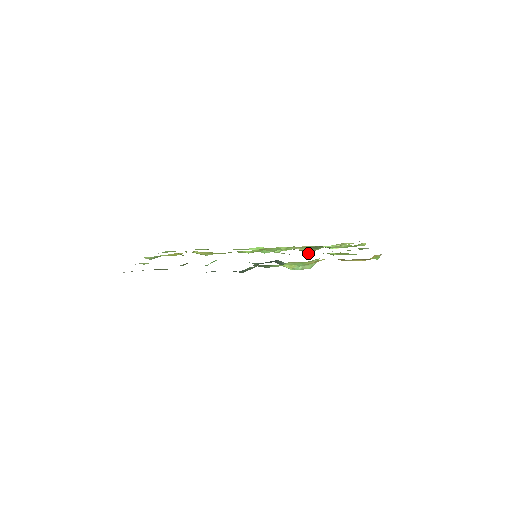
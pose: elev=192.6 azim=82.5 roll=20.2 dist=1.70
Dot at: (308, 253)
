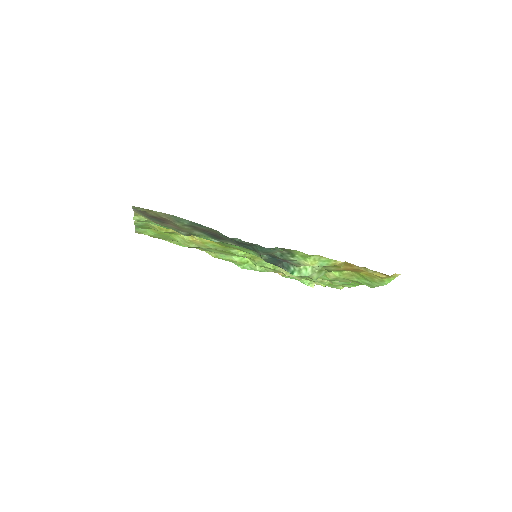
Dot at: occluded
